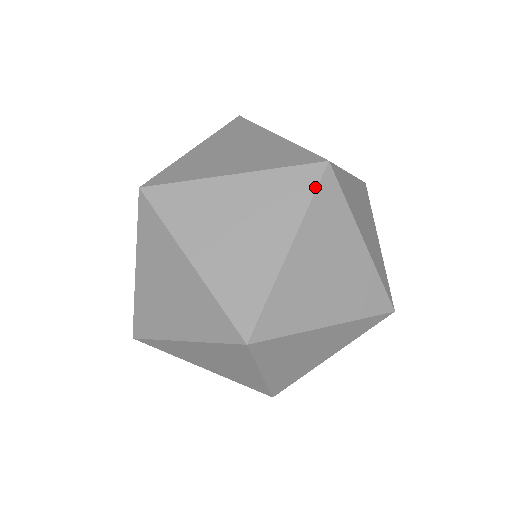
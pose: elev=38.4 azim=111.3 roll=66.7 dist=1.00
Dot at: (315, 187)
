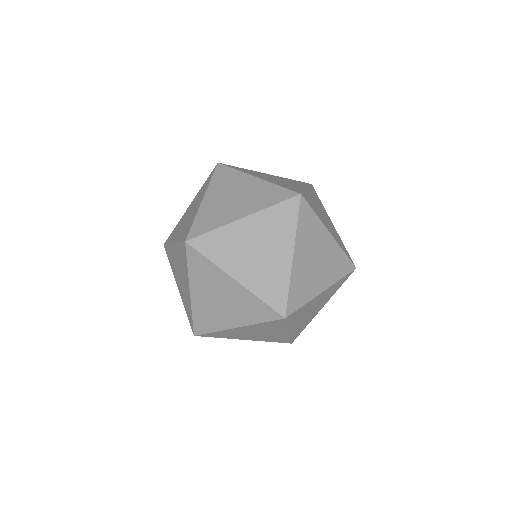
Dot at: (186, 257)
